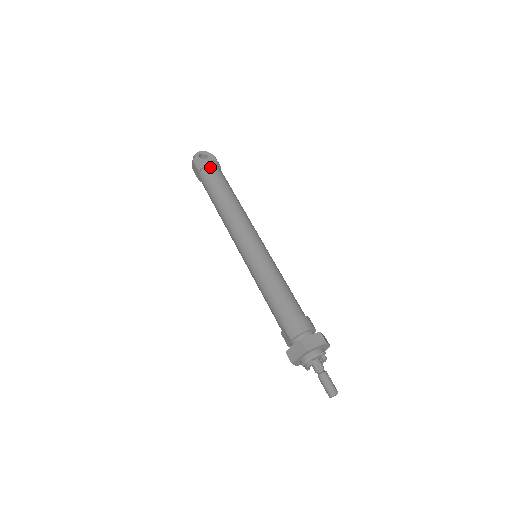
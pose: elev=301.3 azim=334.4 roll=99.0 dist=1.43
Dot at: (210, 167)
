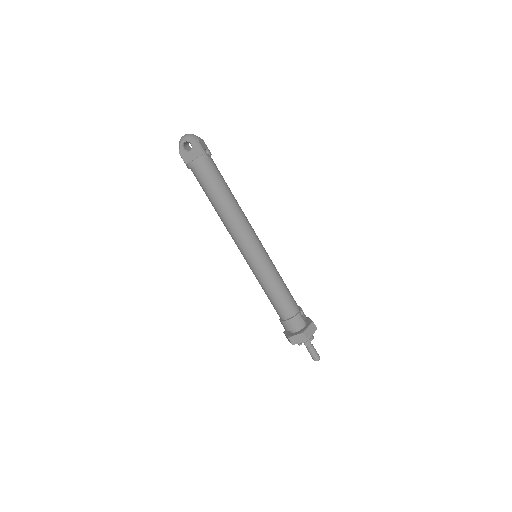
Dot at: (196, 168)
